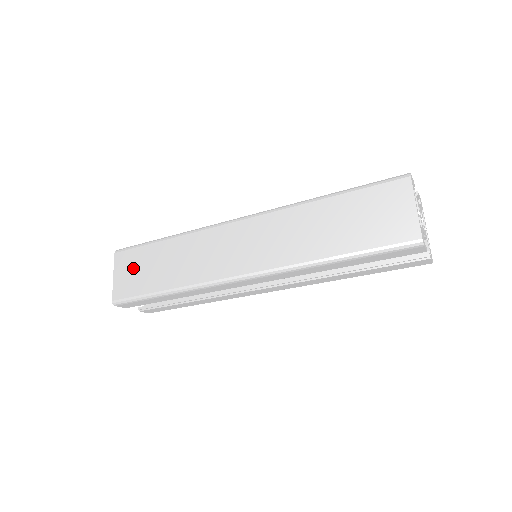
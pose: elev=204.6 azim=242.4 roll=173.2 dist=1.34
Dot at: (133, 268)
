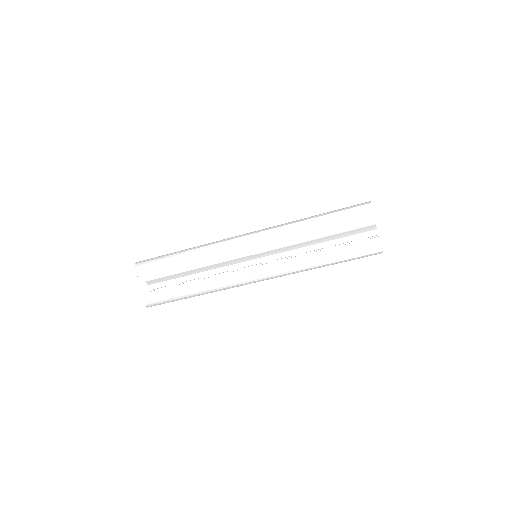
Dot at: occluded
